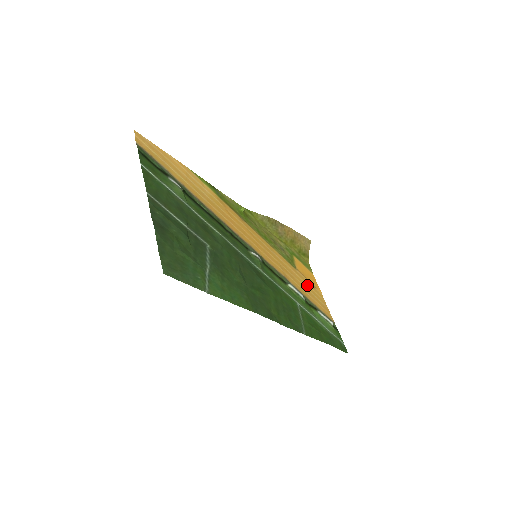
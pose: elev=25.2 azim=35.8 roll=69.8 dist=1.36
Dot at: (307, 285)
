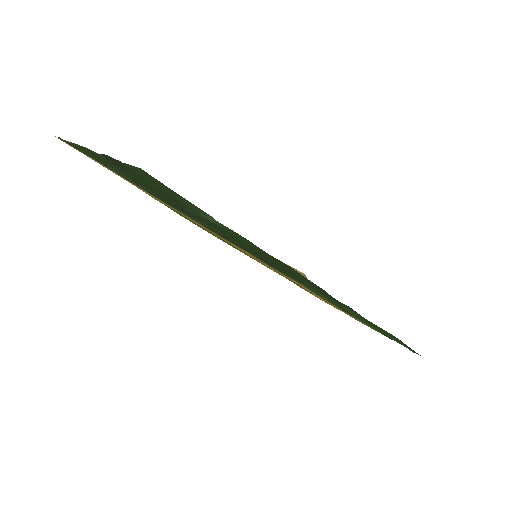
Dot at: (329, 303)
